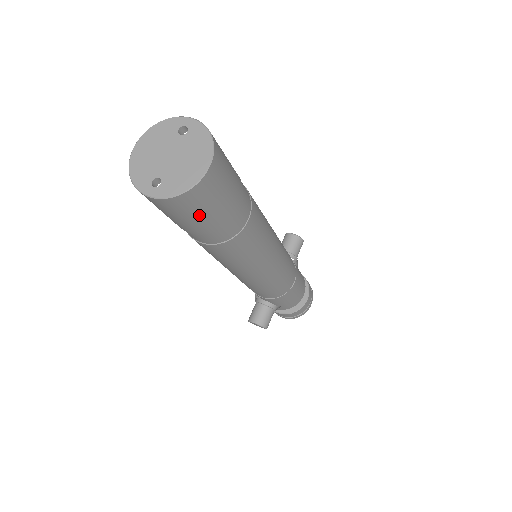
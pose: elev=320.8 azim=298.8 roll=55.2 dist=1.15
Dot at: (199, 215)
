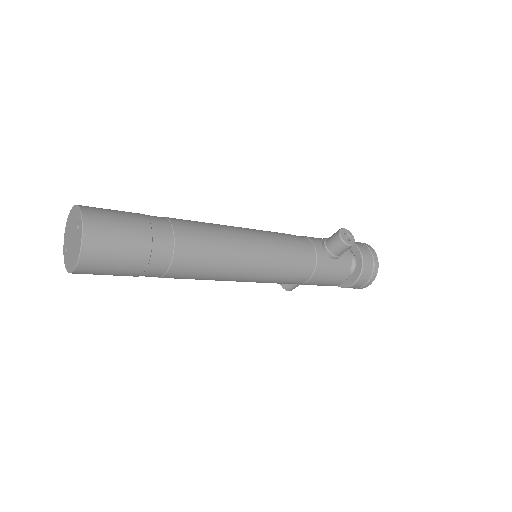
Dot at: occluded
